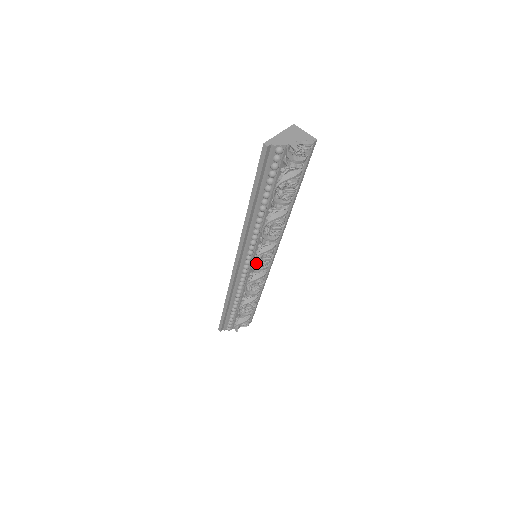
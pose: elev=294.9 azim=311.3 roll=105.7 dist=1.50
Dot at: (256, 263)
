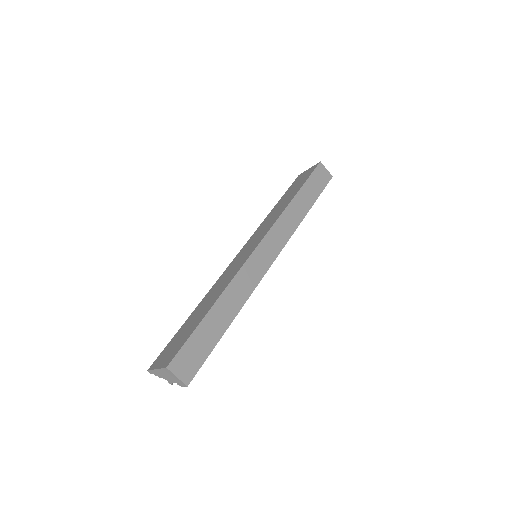
Dot at: occluded
